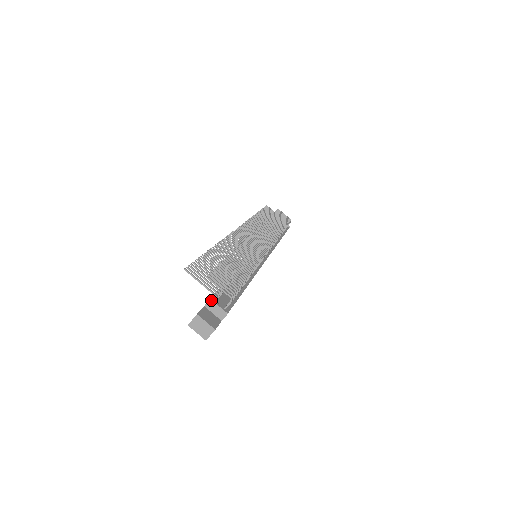
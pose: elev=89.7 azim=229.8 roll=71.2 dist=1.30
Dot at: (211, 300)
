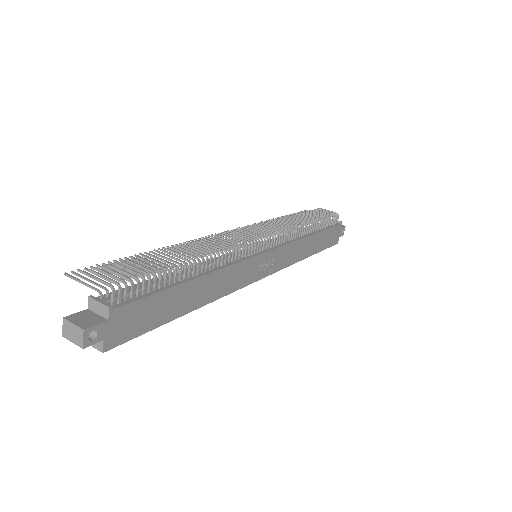
Dot at: (89, 298)
